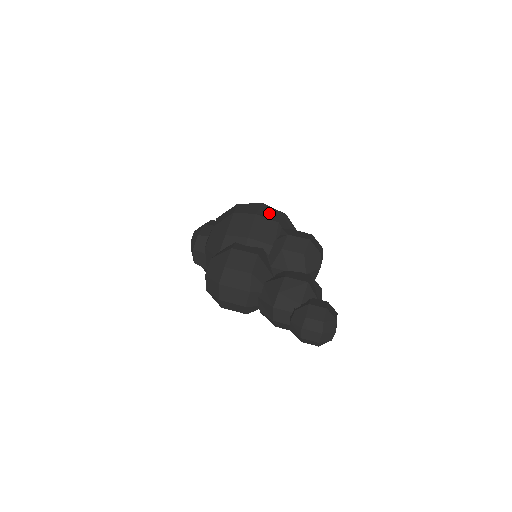
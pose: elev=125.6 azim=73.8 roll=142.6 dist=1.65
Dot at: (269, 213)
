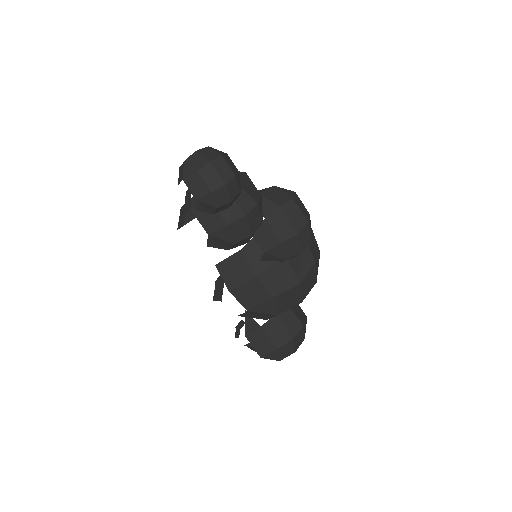
Dot at: occluded
